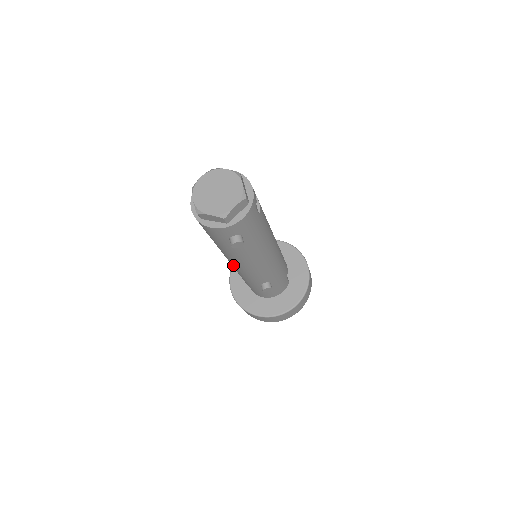
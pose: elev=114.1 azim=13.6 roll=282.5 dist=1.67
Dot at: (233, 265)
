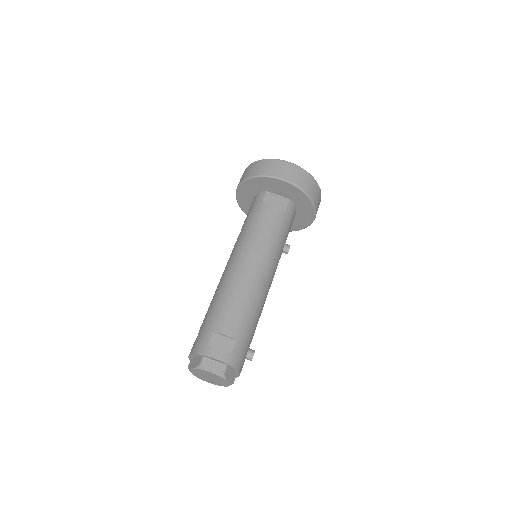
Dot at: occluded
